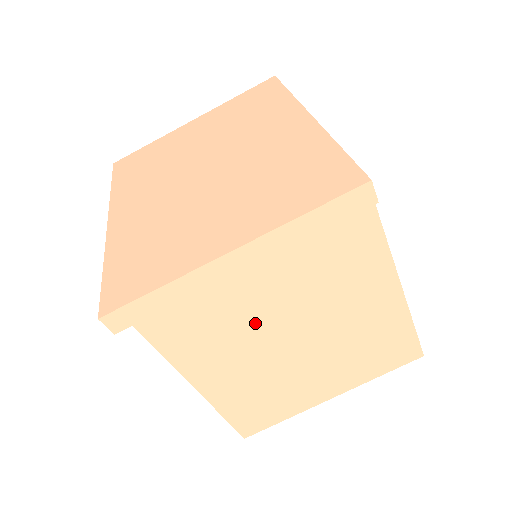
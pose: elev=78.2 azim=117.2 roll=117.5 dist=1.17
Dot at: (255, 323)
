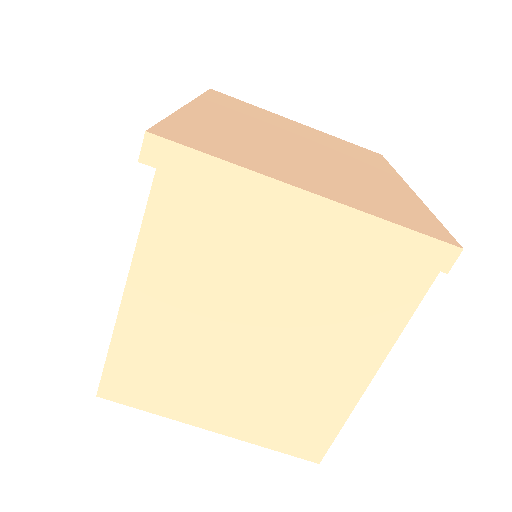
Dot at: (243, 285)
